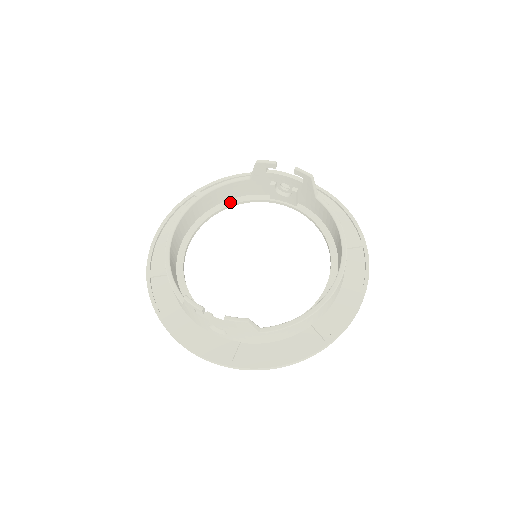
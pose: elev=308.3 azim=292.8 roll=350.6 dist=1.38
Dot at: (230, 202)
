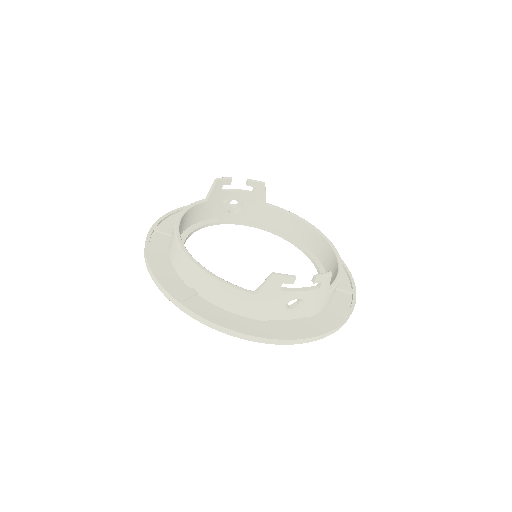
Dot at: (190, 229)
